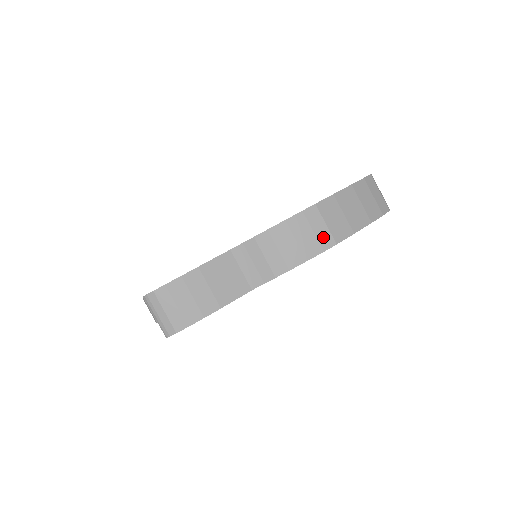
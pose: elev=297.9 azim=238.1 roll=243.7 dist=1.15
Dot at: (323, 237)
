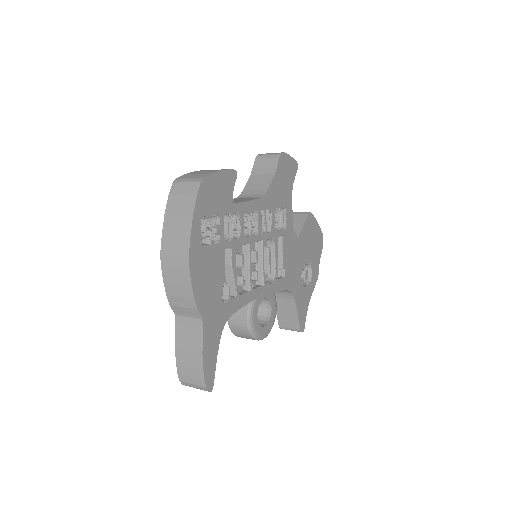
Dot at: (181, 263)
